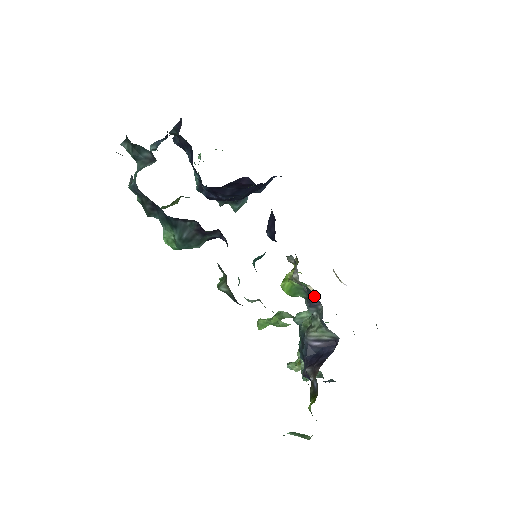
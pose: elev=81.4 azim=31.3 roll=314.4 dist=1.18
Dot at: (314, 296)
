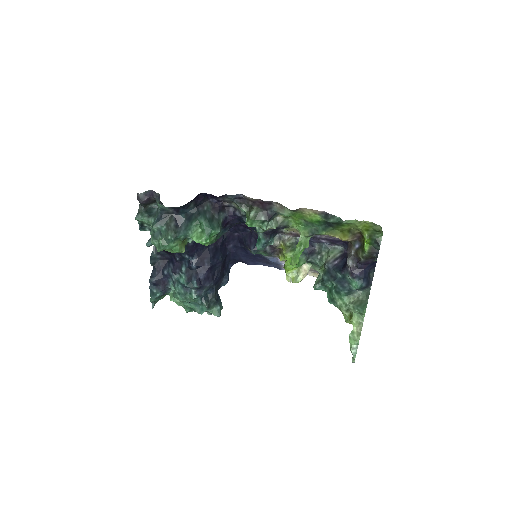
Dot at: occluded
